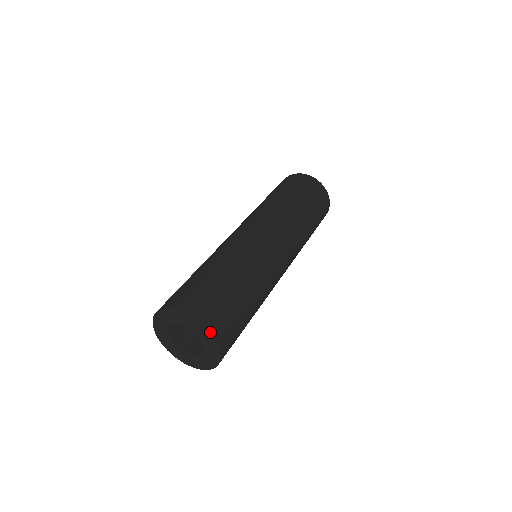
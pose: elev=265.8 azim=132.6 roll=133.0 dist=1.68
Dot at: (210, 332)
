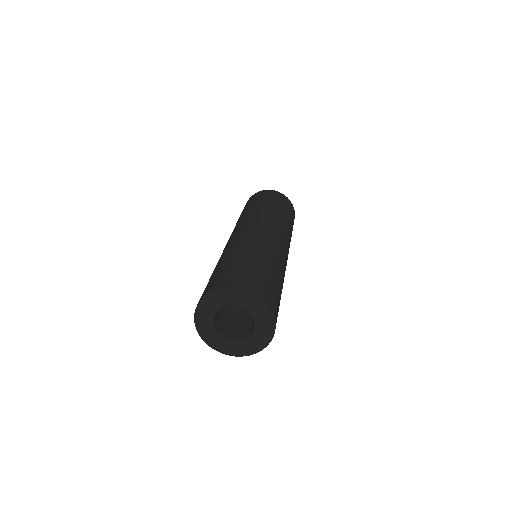
Dot at: (246, 290)
